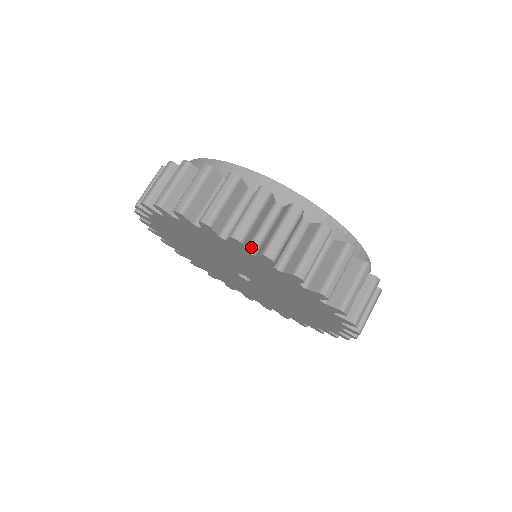
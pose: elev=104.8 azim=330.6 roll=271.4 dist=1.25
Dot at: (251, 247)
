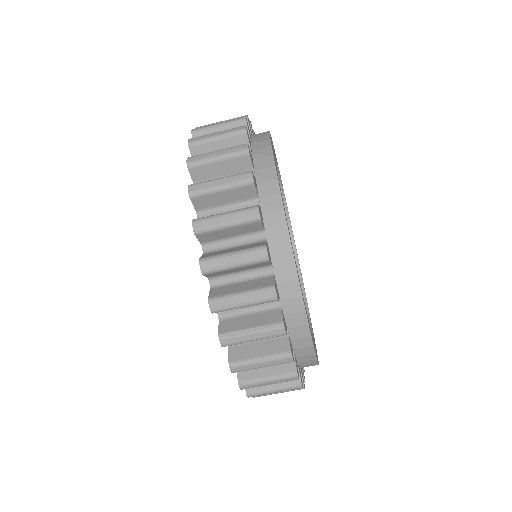
Dot at: occluded
